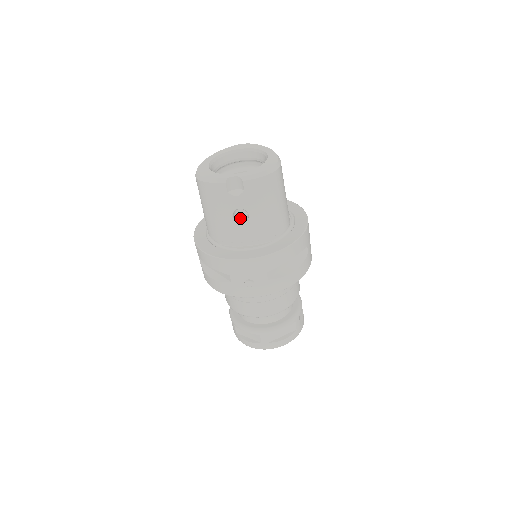
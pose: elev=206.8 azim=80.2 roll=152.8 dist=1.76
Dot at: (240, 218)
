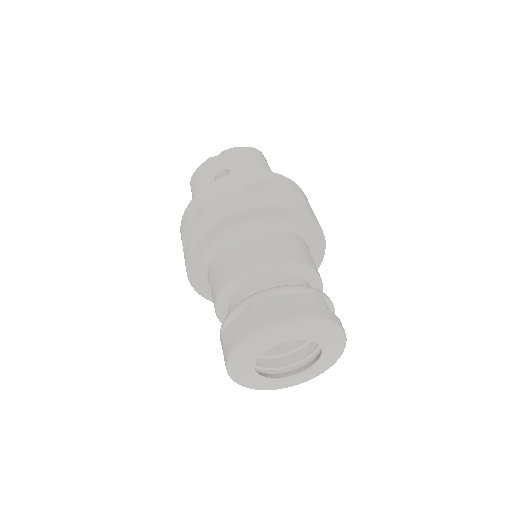
Dot at: occluded
